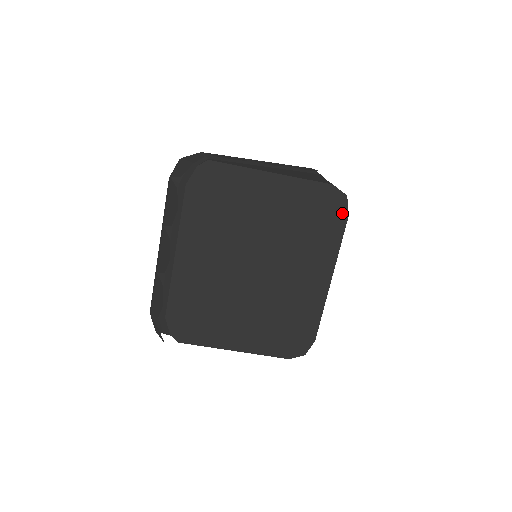
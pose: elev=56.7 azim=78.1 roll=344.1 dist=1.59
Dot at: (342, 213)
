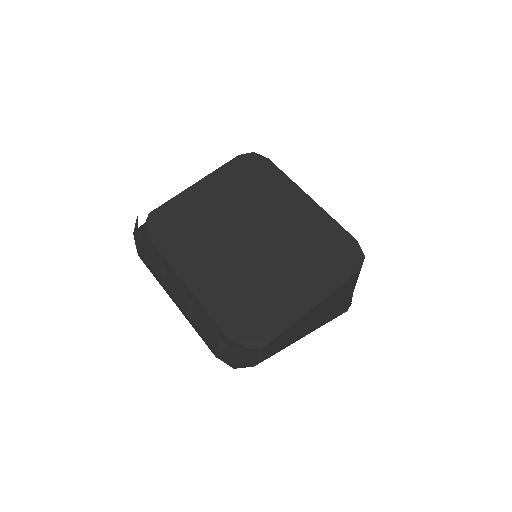
Dot at: (263, 161)
